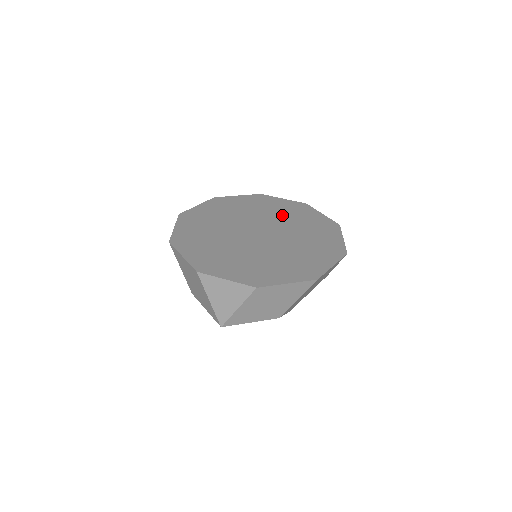
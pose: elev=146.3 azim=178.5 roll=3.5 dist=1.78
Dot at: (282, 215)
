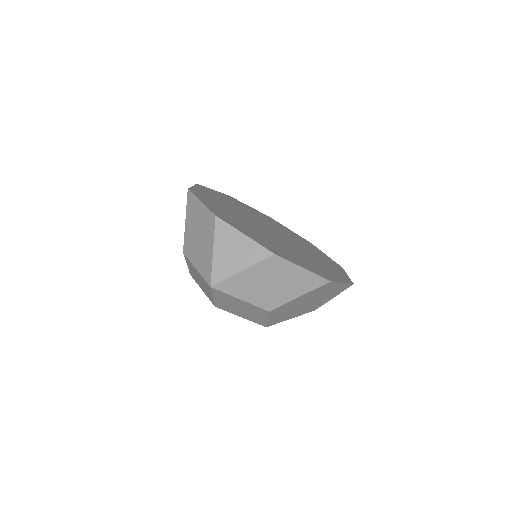
Dot at: (291, 236)
